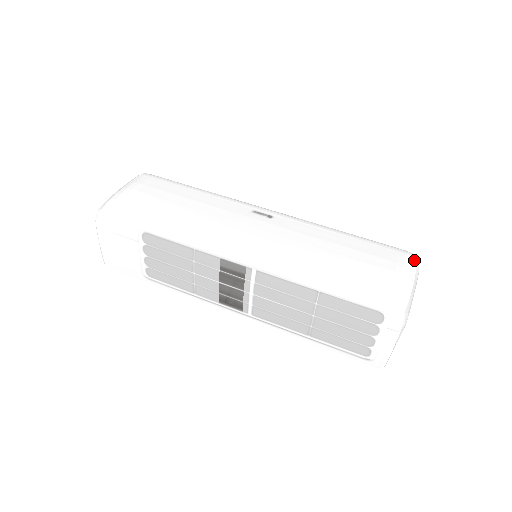
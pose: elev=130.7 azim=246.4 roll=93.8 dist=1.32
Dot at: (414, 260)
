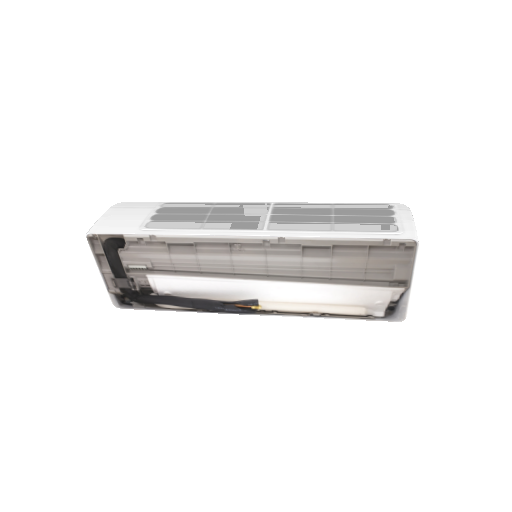
Dot at: occluded
